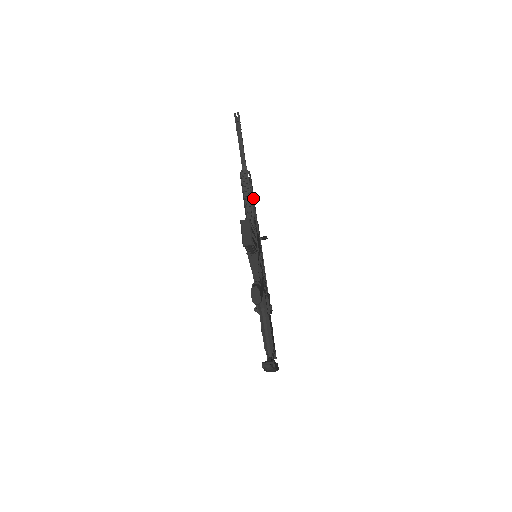
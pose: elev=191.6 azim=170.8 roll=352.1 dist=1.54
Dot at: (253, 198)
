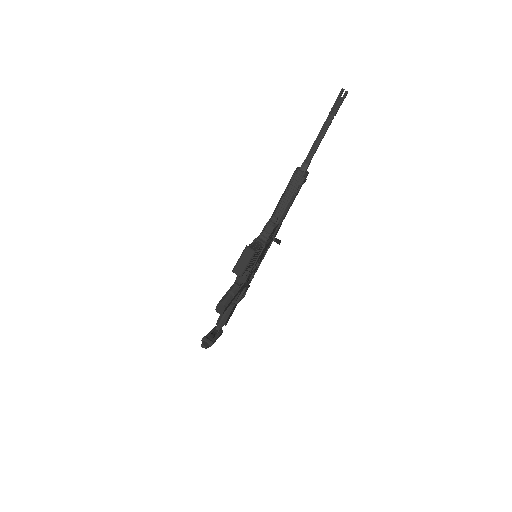
Dot at: (291, 203)
